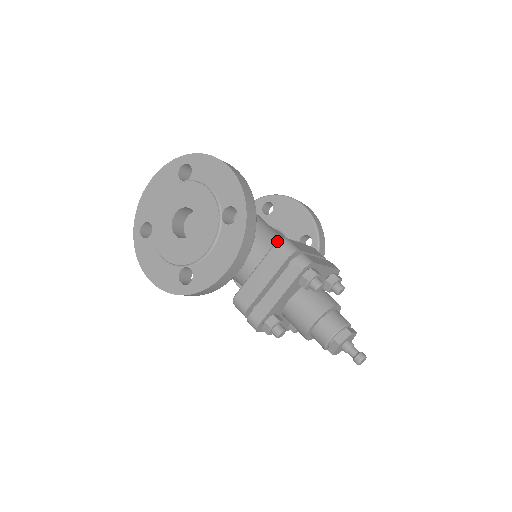
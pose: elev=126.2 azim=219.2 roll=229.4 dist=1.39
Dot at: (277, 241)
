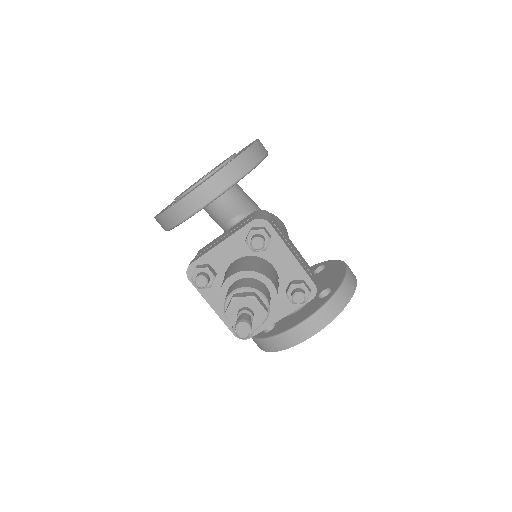
Dot at: (260, 210)
